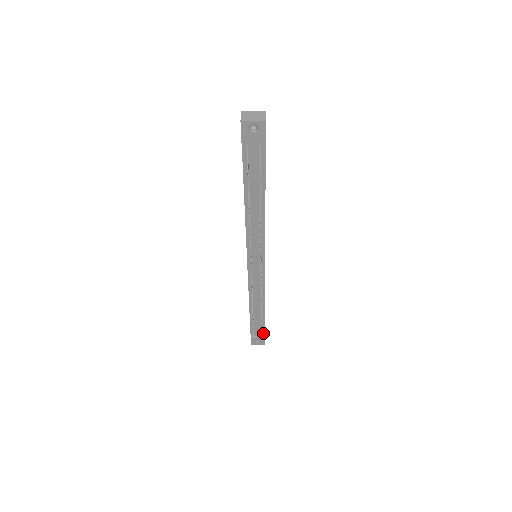
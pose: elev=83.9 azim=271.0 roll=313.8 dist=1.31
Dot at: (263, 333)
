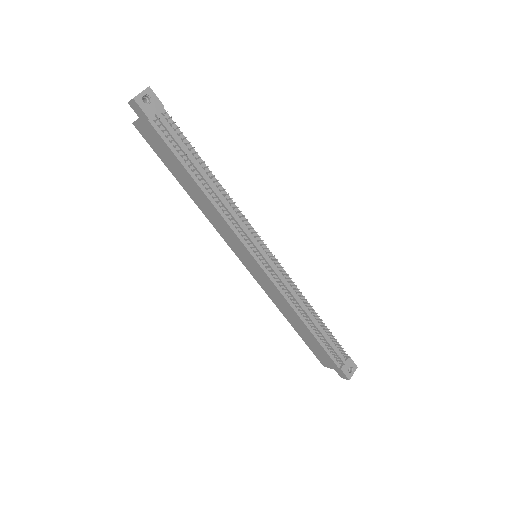
Dot at: (343, 352)
